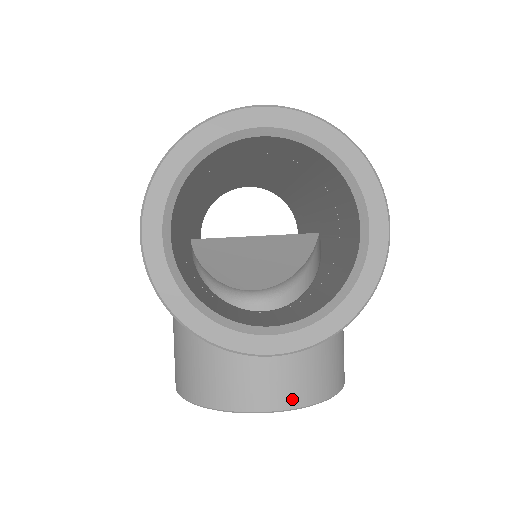
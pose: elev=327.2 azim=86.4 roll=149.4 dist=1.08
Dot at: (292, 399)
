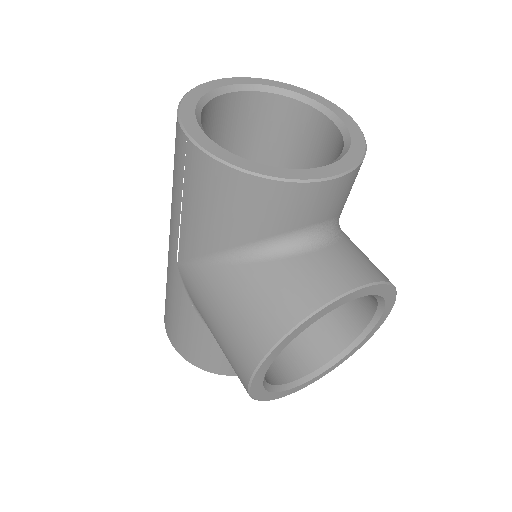
Dot at: (367, 275)
